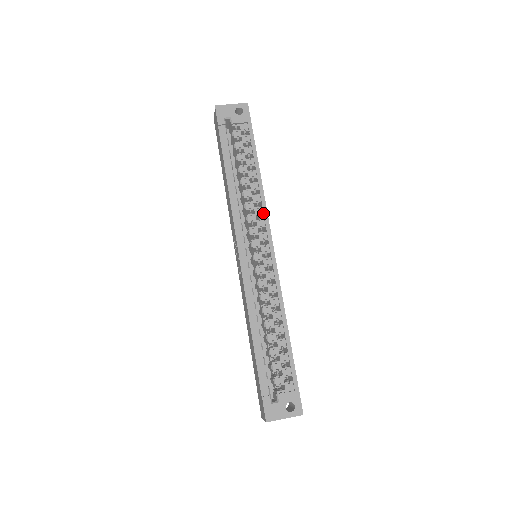
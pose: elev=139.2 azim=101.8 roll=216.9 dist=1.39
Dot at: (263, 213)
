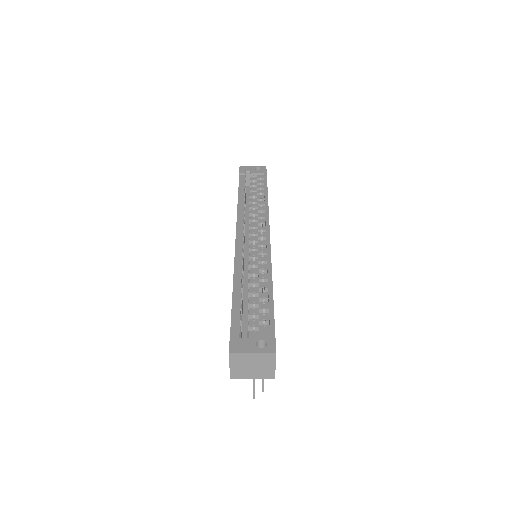
Dot at: (265, 215)
